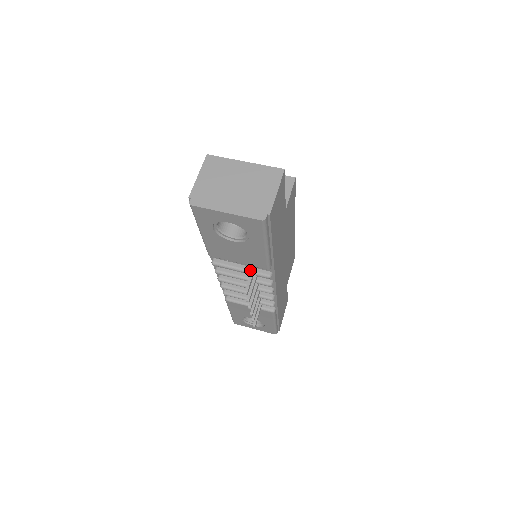
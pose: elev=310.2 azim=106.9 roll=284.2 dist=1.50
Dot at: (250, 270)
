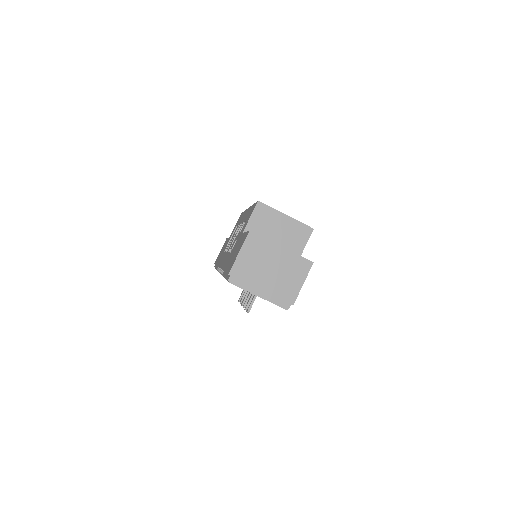
Dot at: occluded
